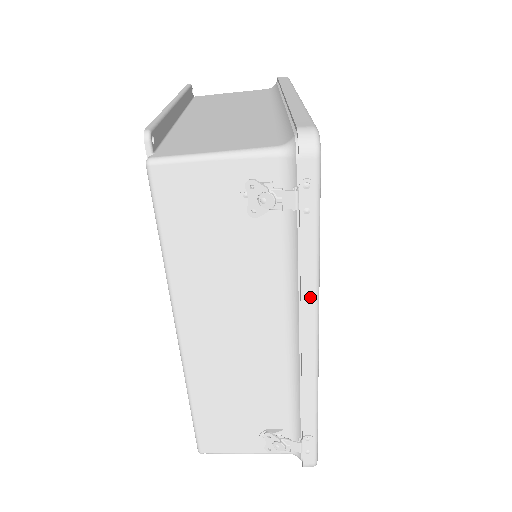
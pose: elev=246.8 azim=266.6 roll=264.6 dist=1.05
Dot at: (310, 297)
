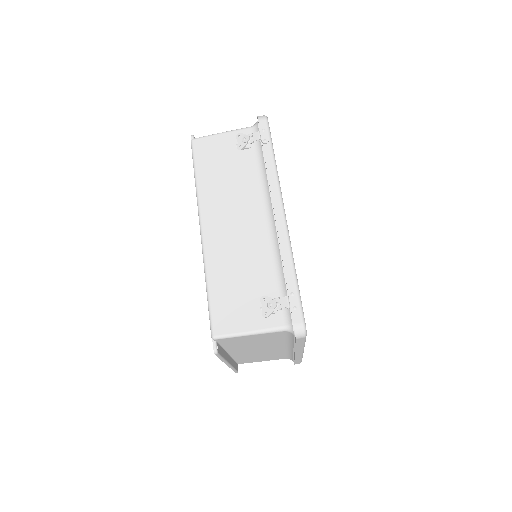
Dot at: (274, 184)
